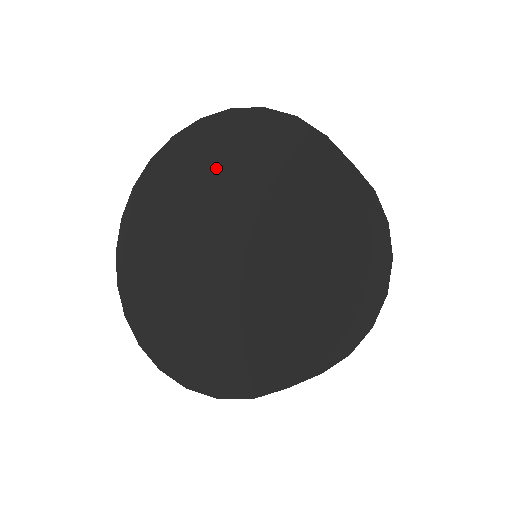
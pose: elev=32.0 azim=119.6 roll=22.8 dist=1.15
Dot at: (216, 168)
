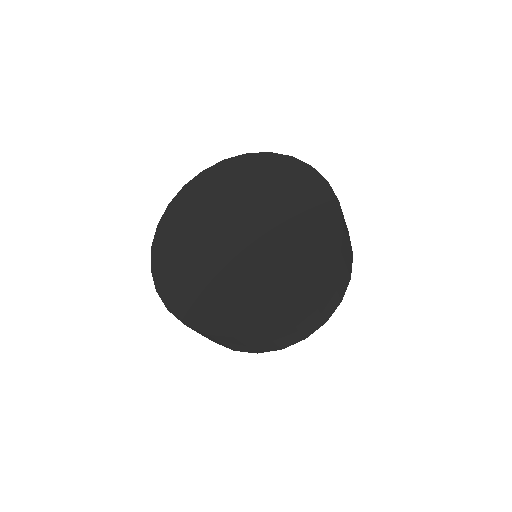
Dot at: (235, 188)
